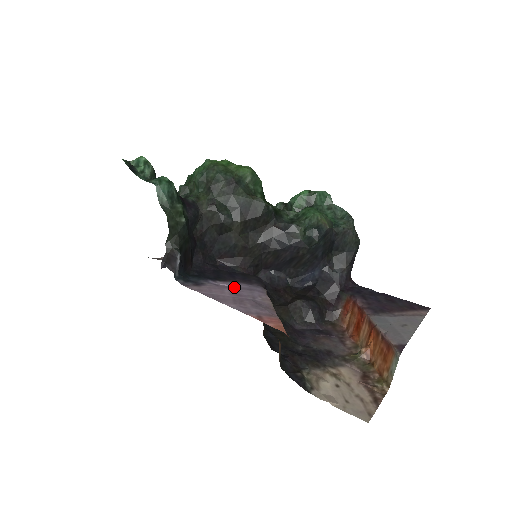
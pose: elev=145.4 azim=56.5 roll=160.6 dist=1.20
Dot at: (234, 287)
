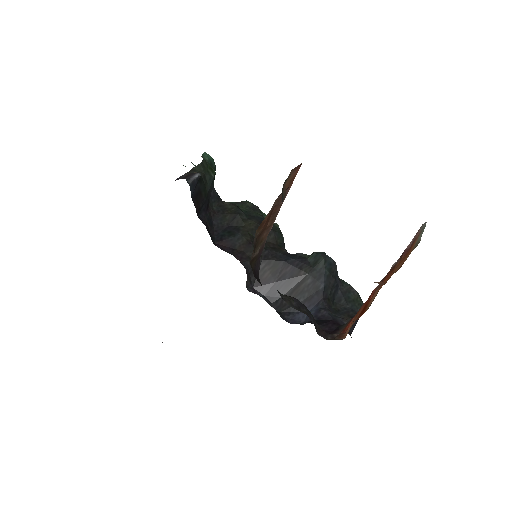
Dot at: occluded
